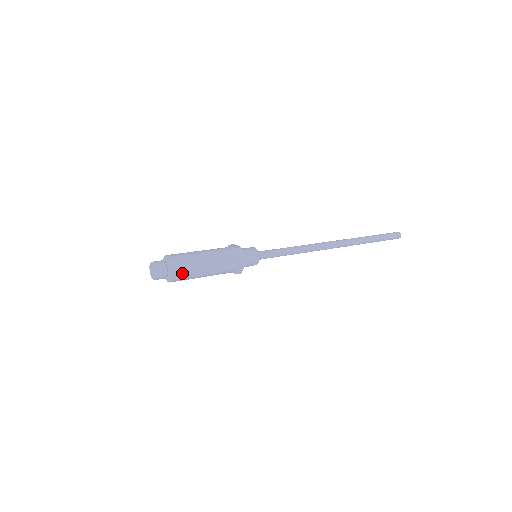
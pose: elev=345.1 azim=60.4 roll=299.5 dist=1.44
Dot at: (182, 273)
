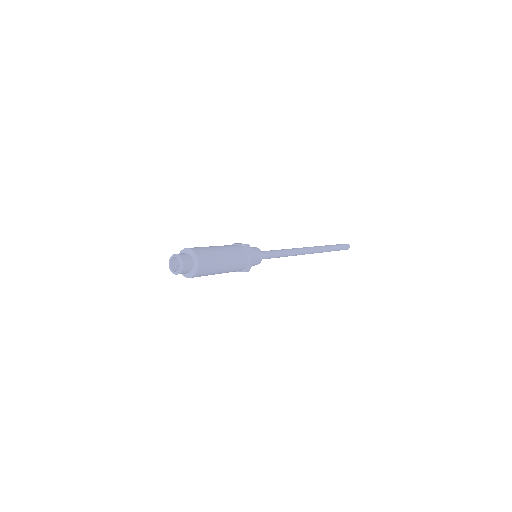
Dot at: (202, 252)
